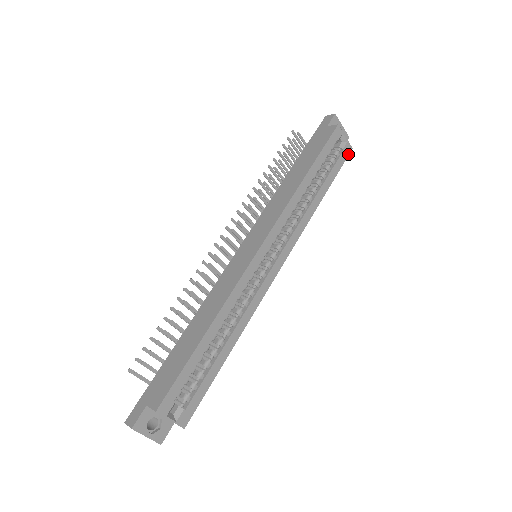
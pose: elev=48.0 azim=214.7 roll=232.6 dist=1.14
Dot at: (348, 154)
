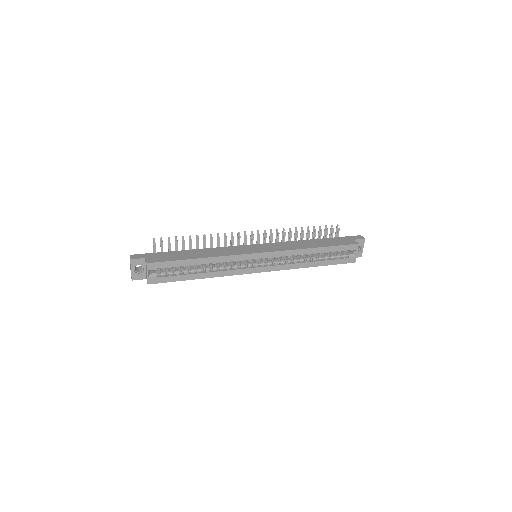
Dot at: (350, 262)
